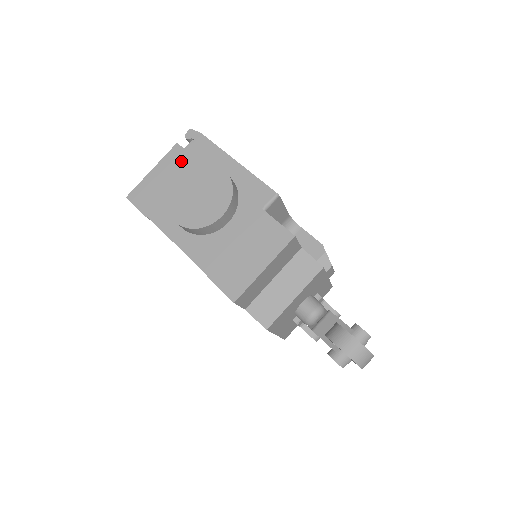
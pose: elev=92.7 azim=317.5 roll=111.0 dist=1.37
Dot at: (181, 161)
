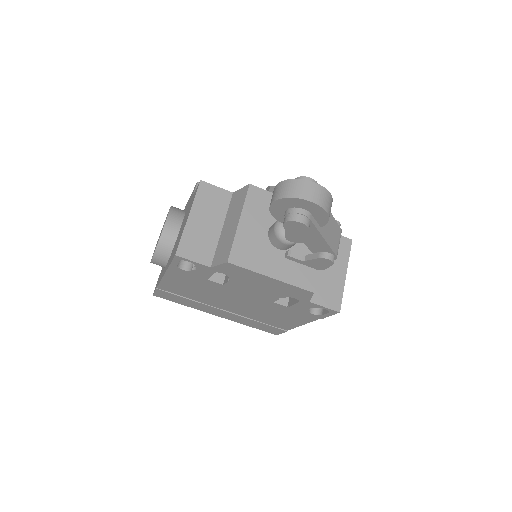
Dot at: occluded
